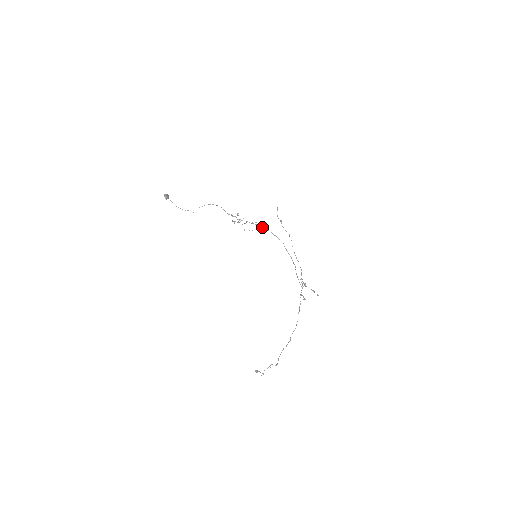
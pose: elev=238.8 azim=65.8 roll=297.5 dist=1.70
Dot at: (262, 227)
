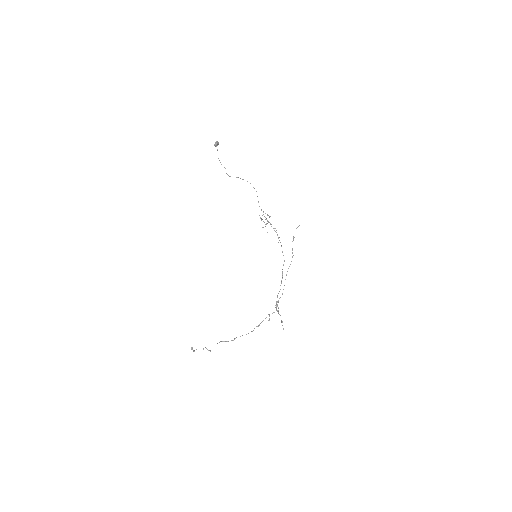
Dot at: (278, 237)
